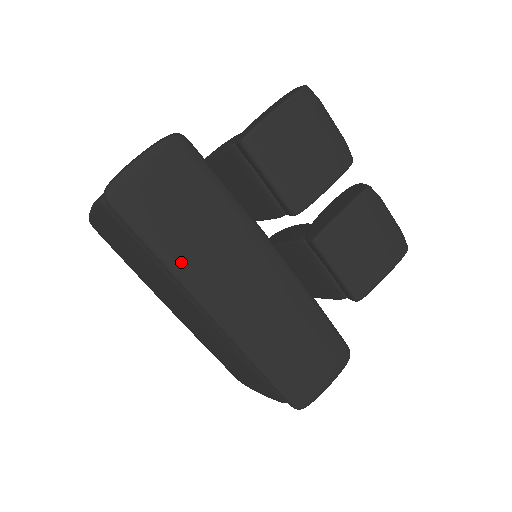
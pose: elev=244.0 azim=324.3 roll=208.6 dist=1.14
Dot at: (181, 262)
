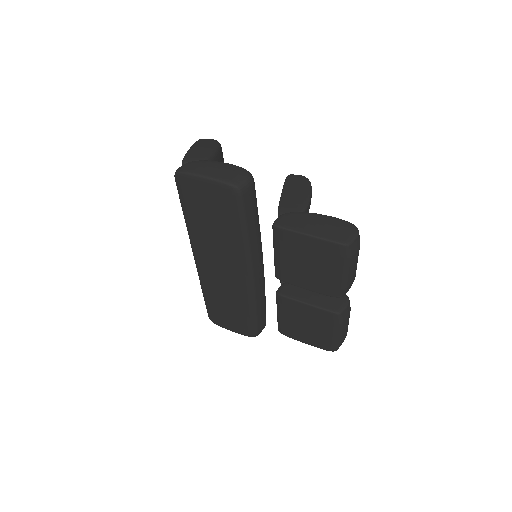
Dot at: (194, 230)
